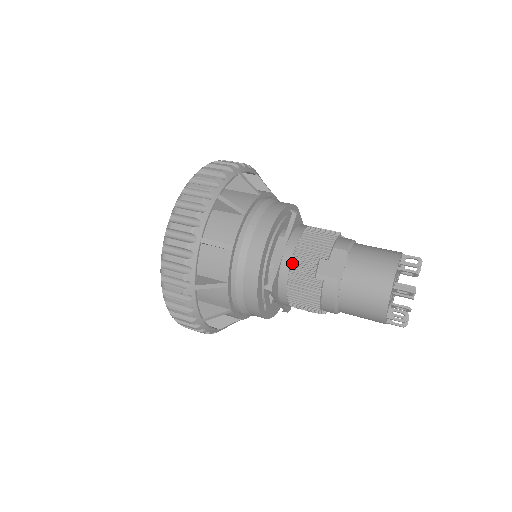
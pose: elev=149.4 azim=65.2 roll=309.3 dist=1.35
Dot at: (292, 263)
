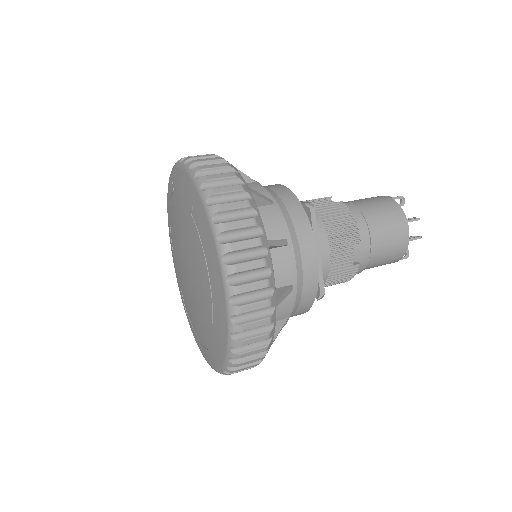
Dot at: occluded
